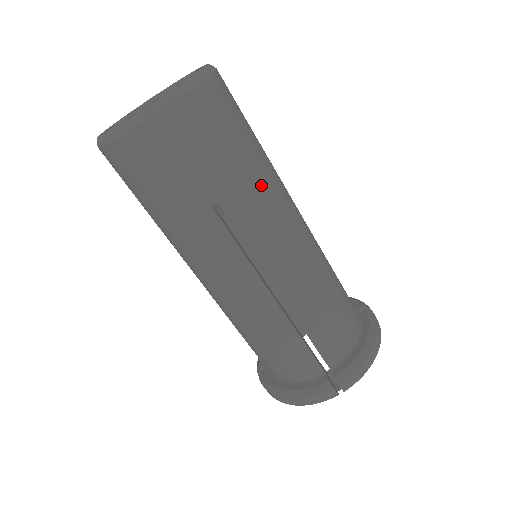
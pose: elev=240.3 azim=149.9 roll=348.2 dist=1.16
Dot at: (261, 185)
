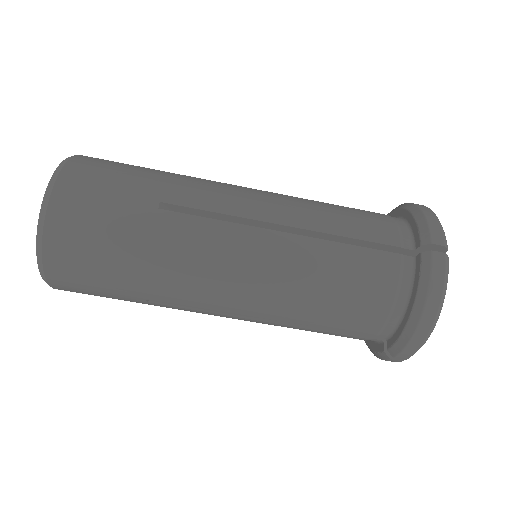
Dot at: (164, 269)
